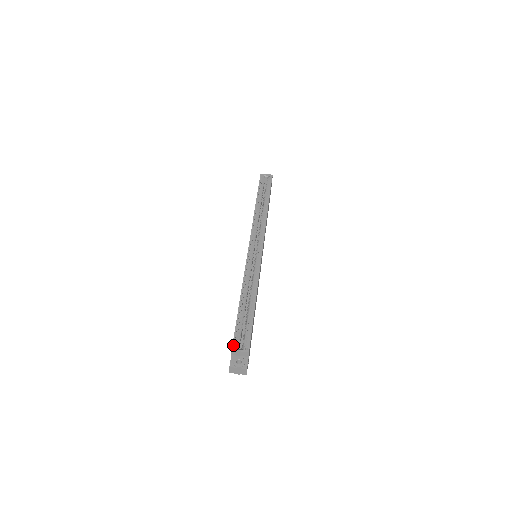
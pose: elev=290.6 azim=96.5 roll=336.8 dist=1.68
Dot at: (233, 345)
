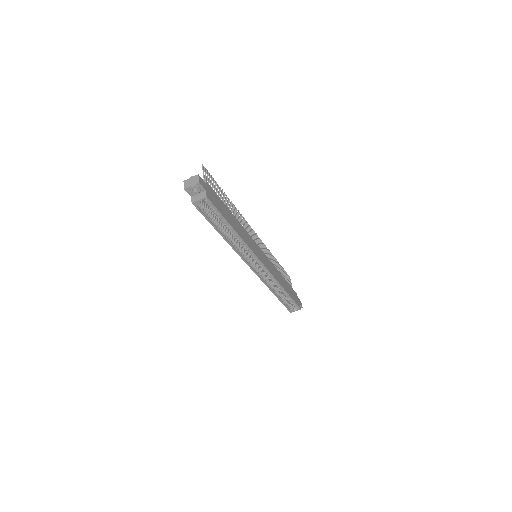
Dot at: (290, 312)
